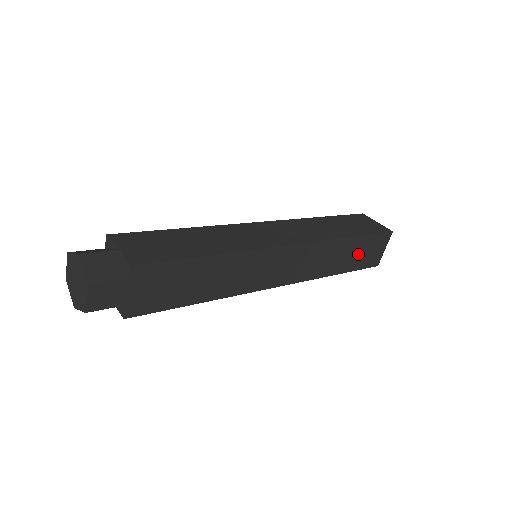
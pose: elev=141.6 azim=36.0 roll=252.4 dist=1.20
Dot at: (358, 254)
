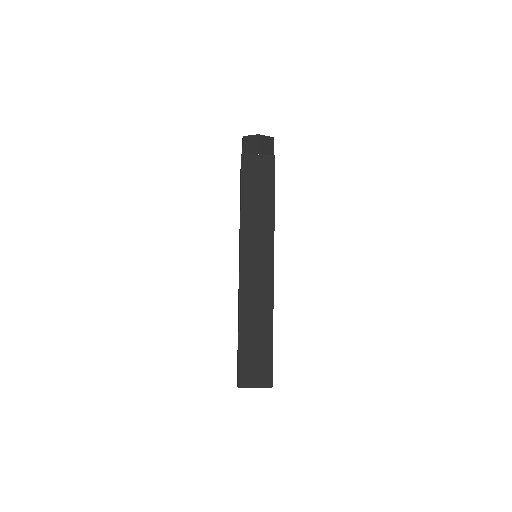
Dot at: occluded
